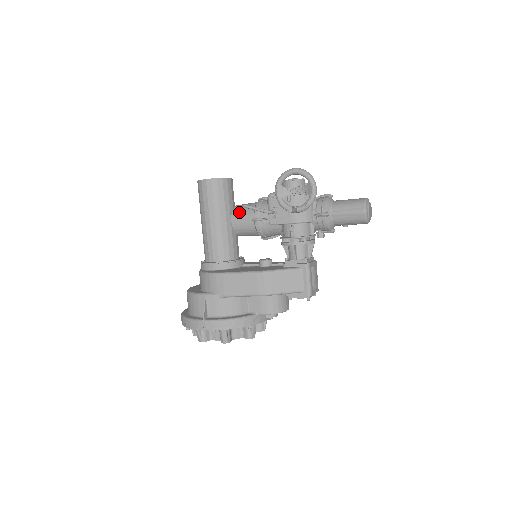
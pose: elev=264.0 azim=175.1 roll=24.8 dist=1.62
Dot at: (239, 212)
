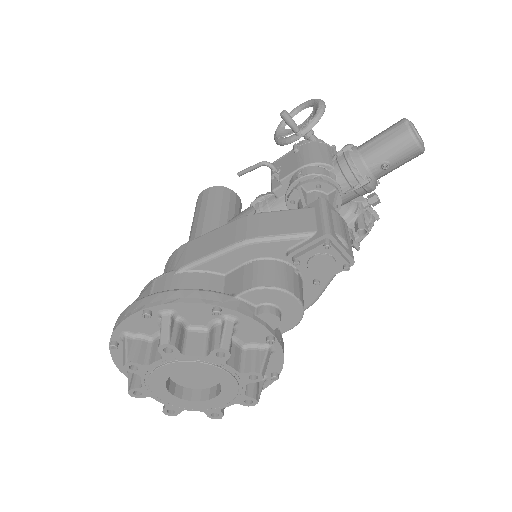
Dot at: (239, 213)
